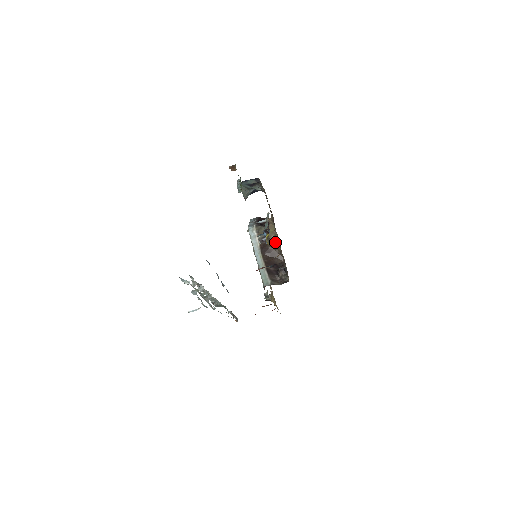
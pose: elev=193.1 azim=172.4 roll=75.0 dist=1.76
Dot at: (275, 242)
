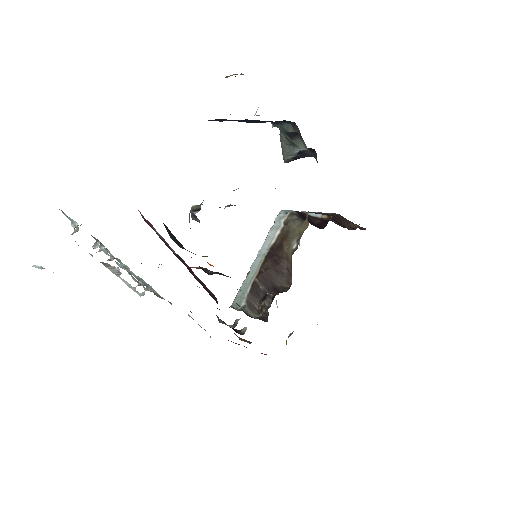
Dot at: (292, 249)
